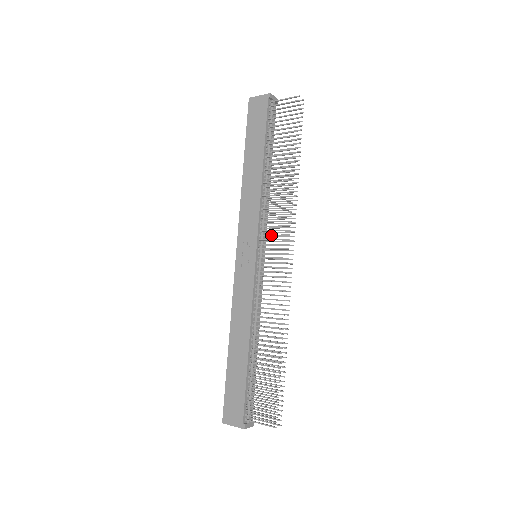
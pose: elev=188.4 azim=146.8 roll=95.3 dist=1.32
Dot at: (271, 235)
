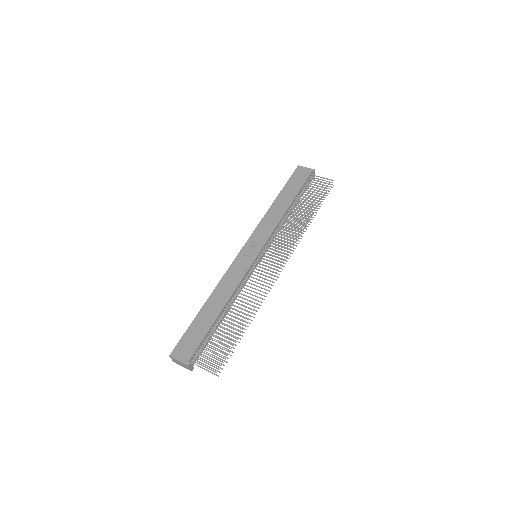
Dot at: (276, 247)
